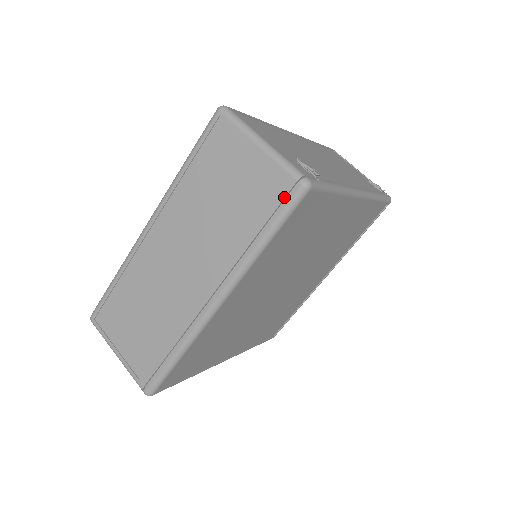
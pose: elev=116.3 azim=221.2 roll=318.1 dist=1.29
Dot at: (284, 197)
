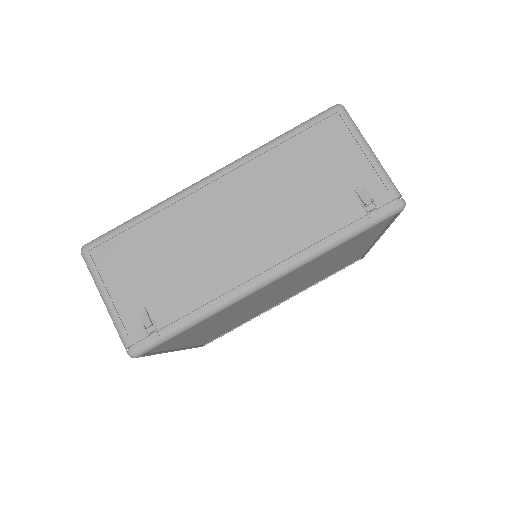
Dot at: occluded
